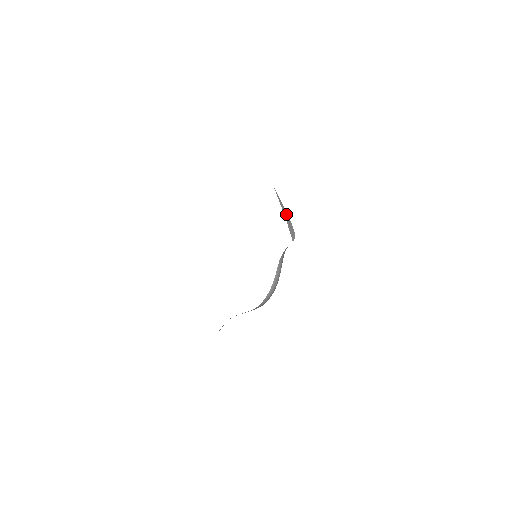
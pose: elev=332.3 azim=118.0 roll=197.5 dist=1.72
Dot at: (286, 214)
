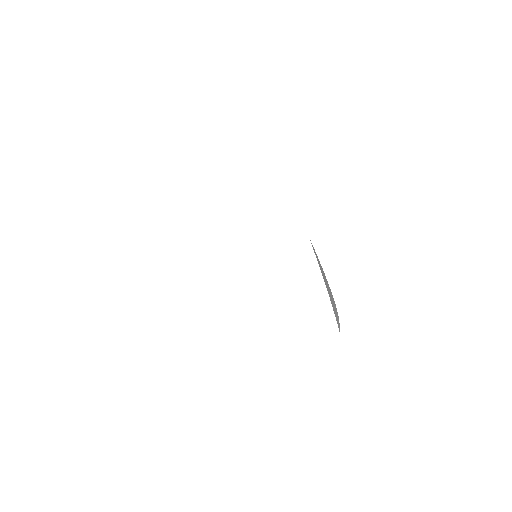
Dot at: (324, 276)
